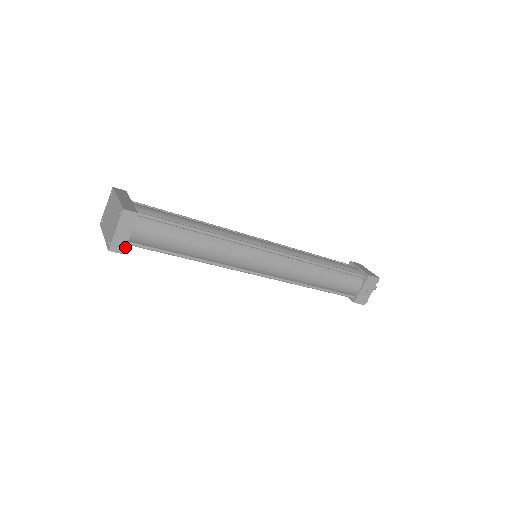
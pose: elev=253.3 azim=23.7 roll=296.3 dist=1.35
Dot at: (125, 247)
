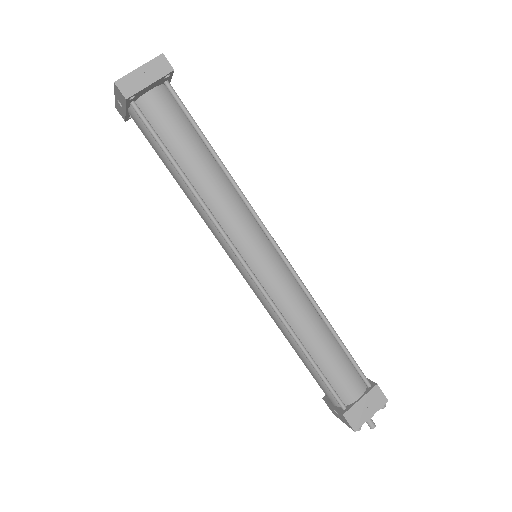
Dot at: (134, 94)
